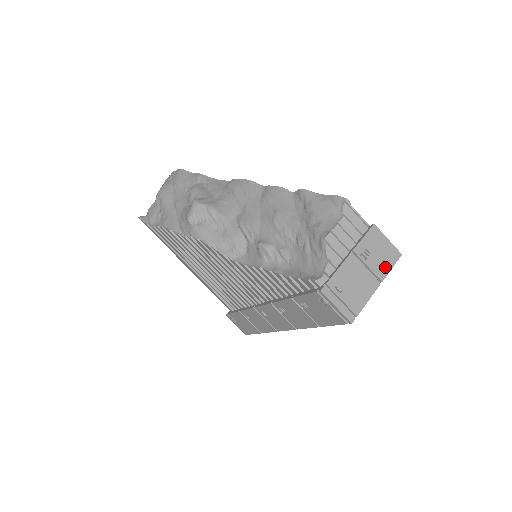
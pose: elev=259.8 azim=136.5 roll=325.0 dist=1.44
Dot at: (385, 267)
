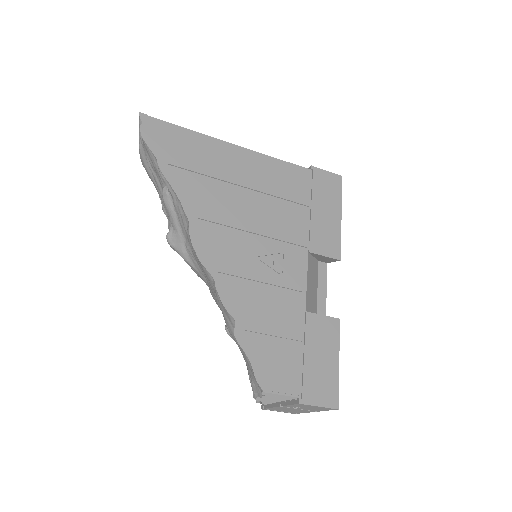
Dot at: (319, 410)
